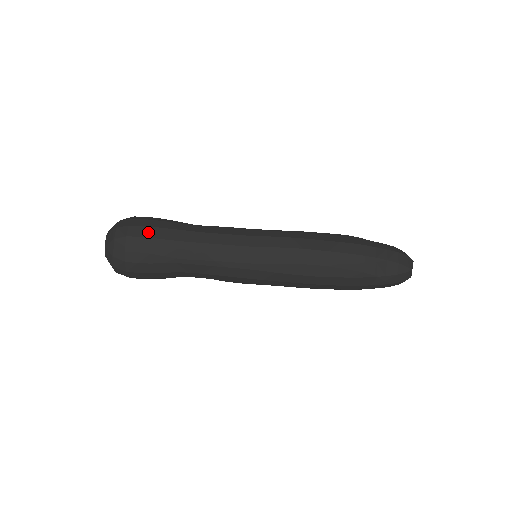
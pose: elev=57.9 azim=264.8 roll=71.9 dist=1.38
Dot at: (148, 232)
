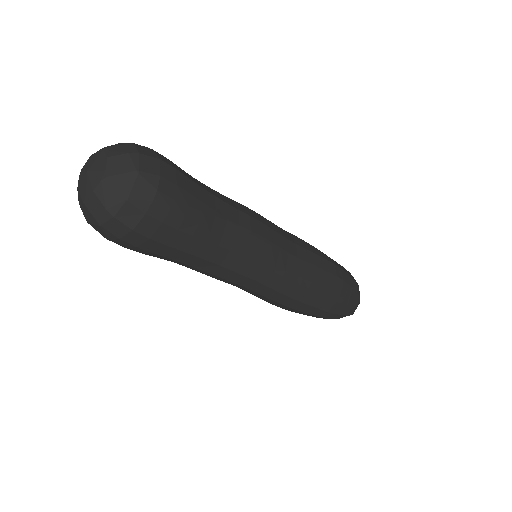
Dot at: (153, 247)
